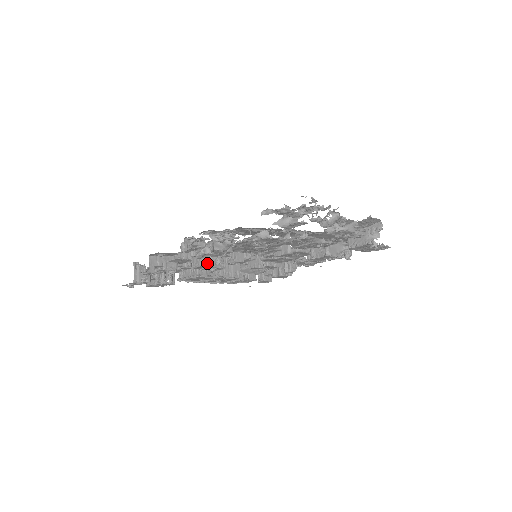
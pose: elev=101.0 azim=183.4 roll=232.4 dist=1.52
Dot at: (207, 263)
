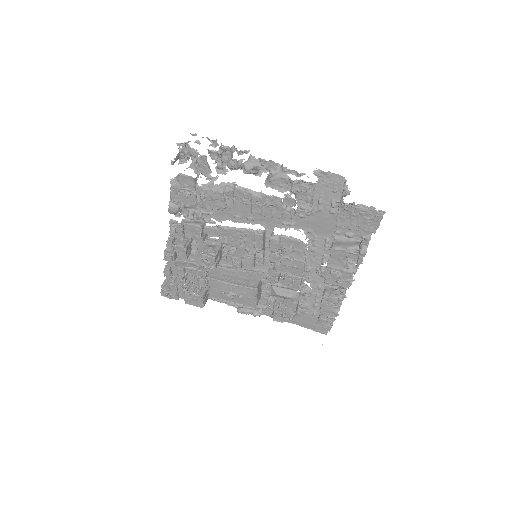
Dot at: (198, 251)
